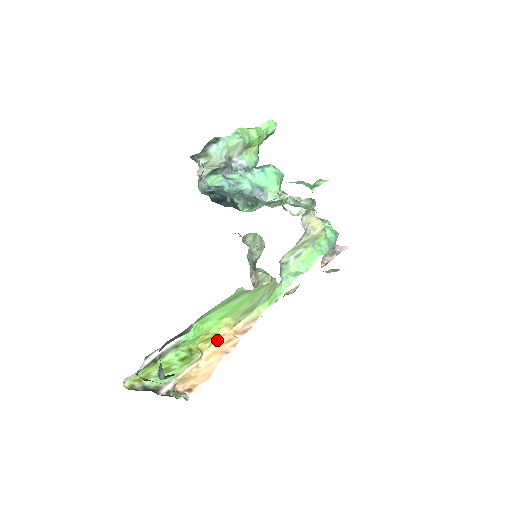
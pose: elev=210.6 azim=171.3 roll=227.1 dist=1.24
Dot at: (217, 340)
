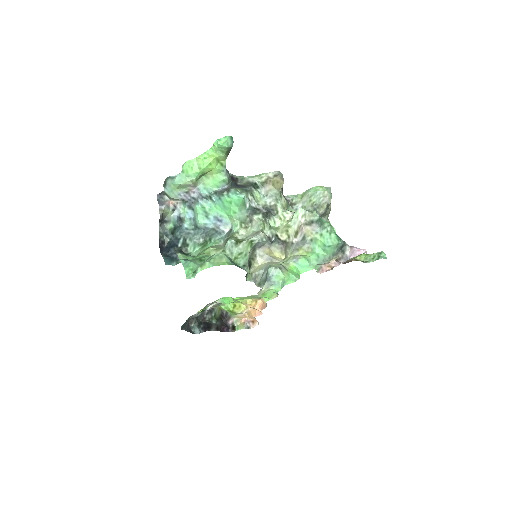
Dot at: occluded
